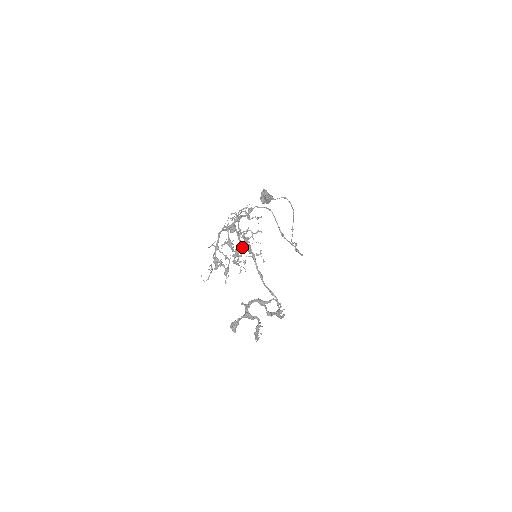
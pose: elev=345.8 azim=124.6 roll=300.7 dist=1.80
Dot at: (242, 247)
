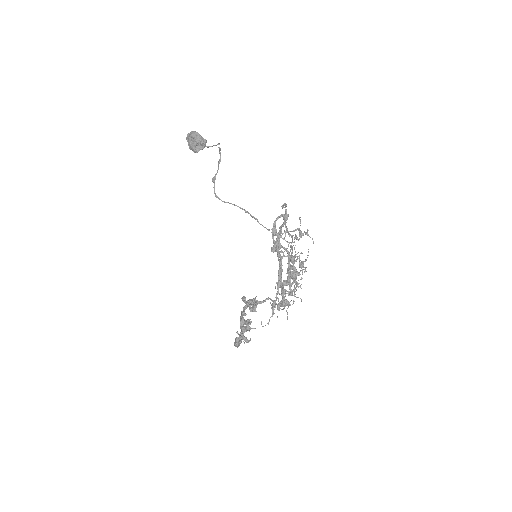
Dot at: occluded
